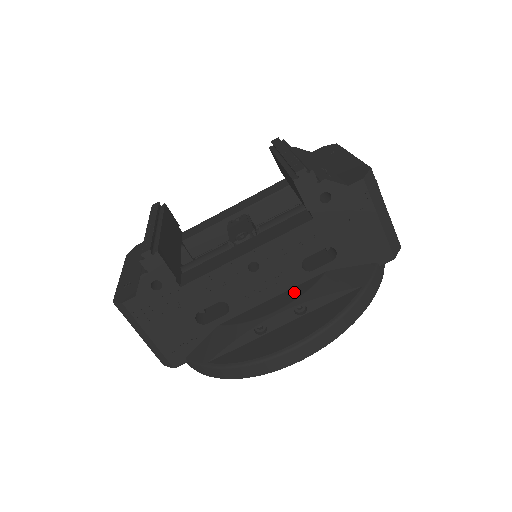
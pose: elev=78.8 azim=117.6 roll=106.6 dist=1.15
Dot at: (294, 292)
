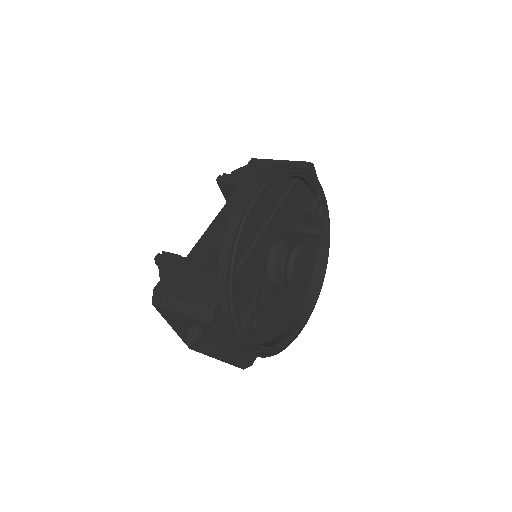
Dot at: occluded
